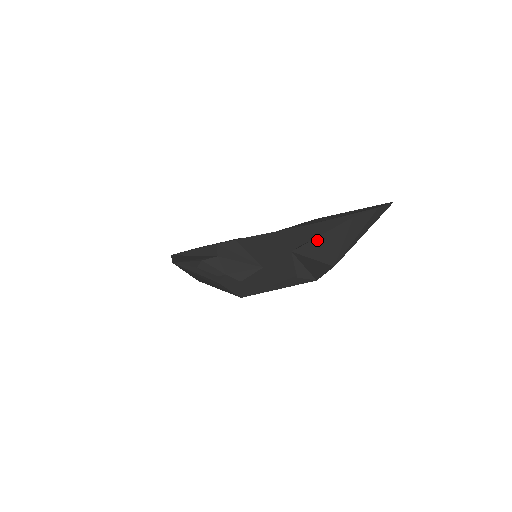
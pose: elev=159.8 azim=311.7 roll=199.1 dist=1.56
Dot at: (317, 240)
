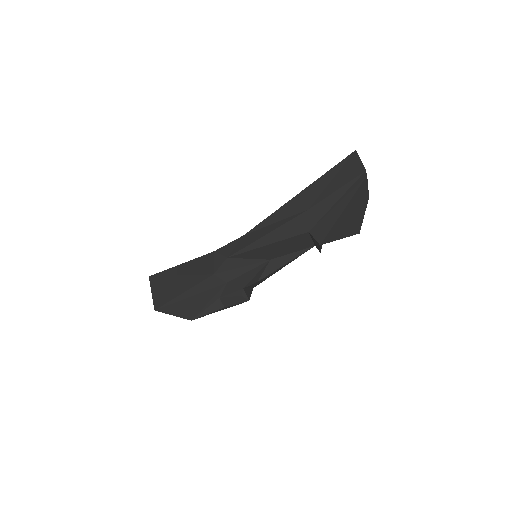
Dot at: (341, 227)
